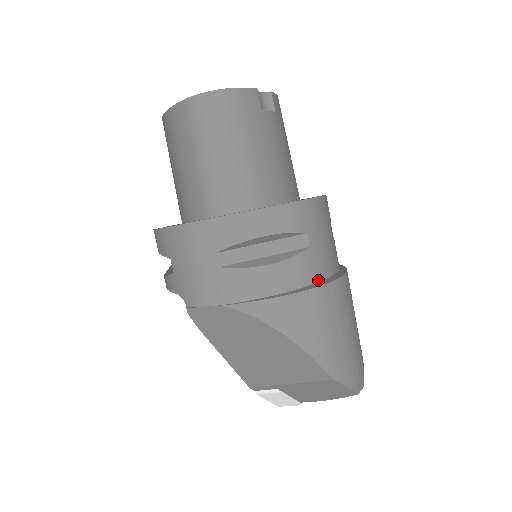
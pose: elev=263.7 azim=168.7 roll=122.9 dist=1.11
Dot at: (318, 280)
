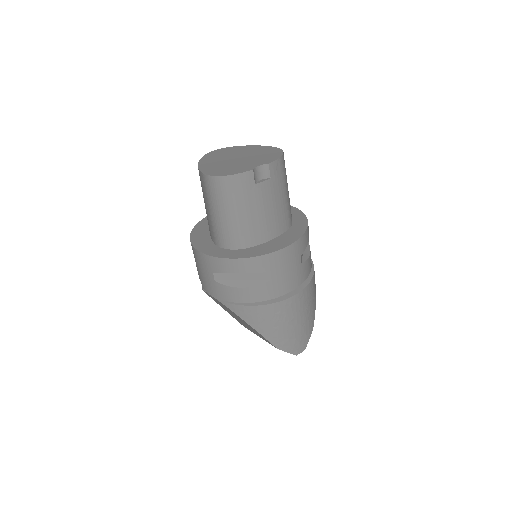
Dot at: (276, 297)
